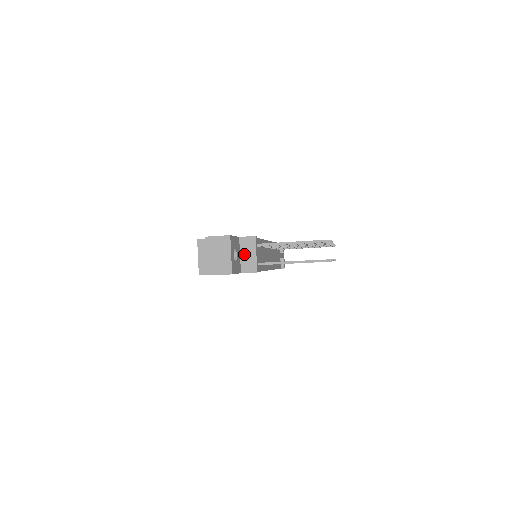
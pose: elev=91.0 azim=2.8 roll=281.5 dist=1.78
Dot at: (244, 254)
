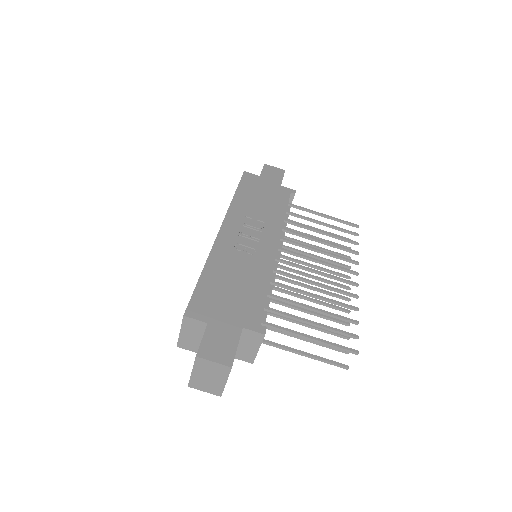
Dot at: (243, 344)
